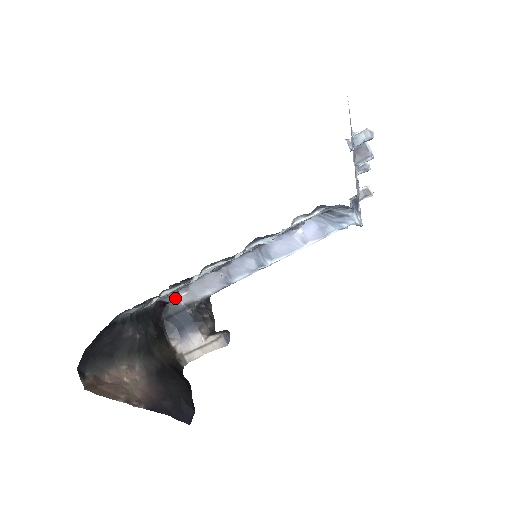
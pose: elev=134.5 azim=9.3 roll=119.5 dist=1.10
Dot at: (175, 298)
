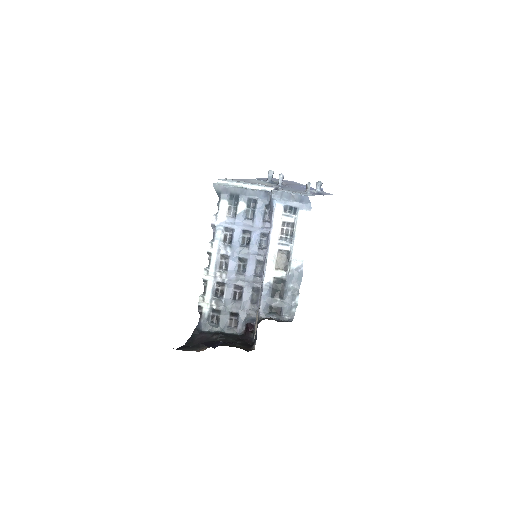
Dot at: (251, 321)
